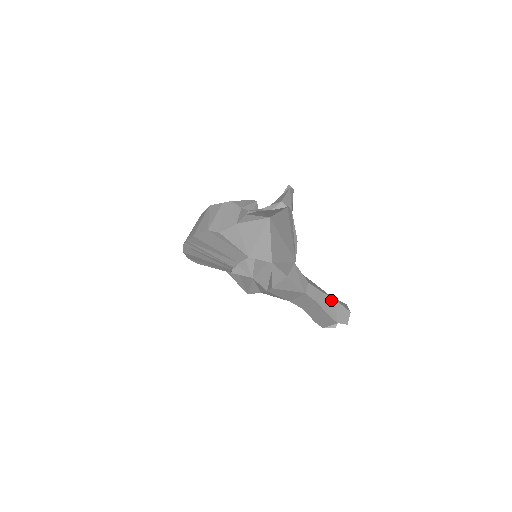
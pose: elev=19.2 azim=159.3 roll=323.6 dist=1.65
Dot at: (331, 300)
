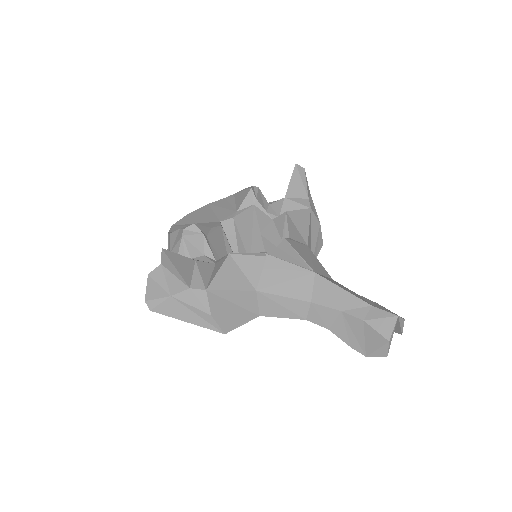
Dot at: (355, 322)
